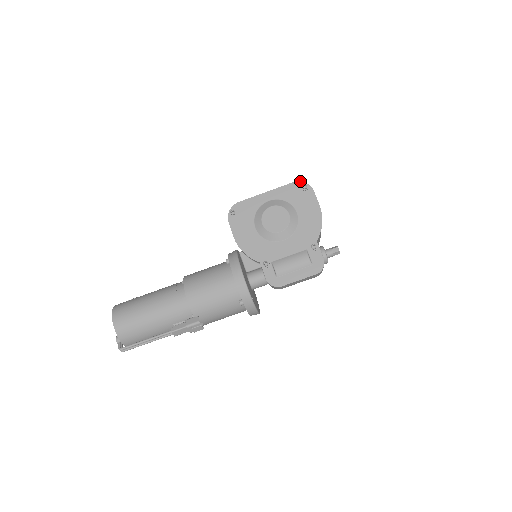
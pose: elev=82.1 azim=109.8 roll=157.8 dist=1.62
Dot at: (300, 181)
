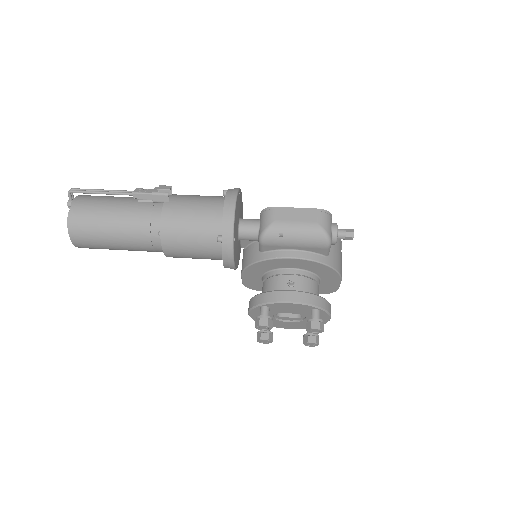
Dot at: occluded
